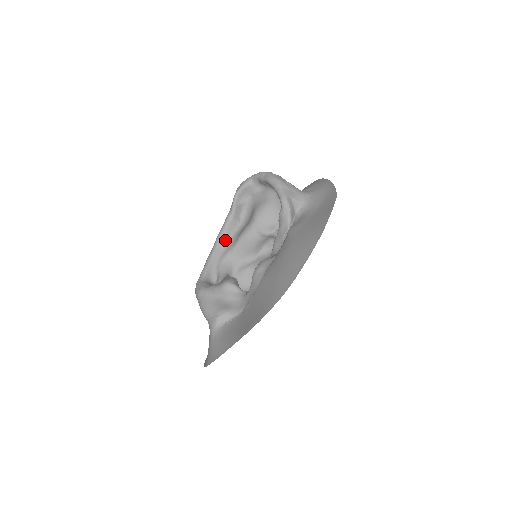
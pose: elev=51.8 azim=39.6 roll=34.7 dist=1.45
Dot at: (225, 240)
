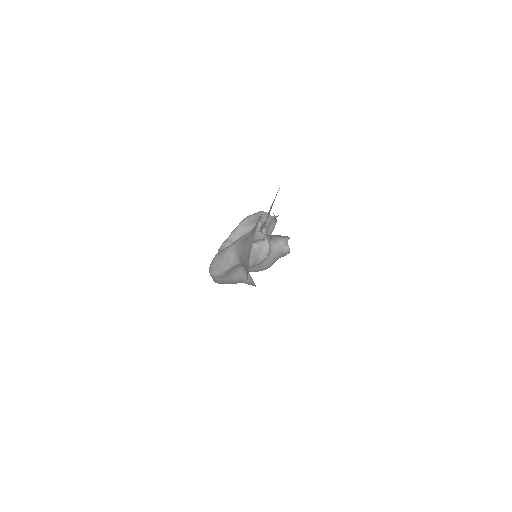
Dot at: occluded
